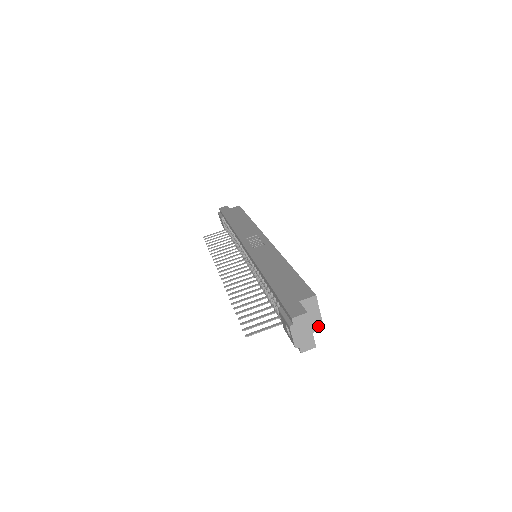
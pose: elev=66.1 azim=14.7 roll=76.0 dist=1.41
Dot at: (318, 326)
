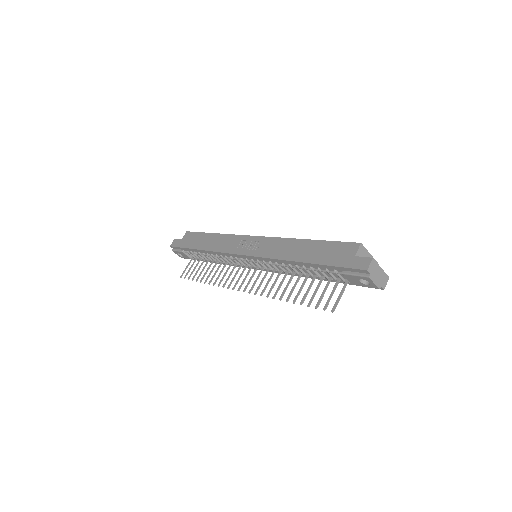
Dot at: occluded
